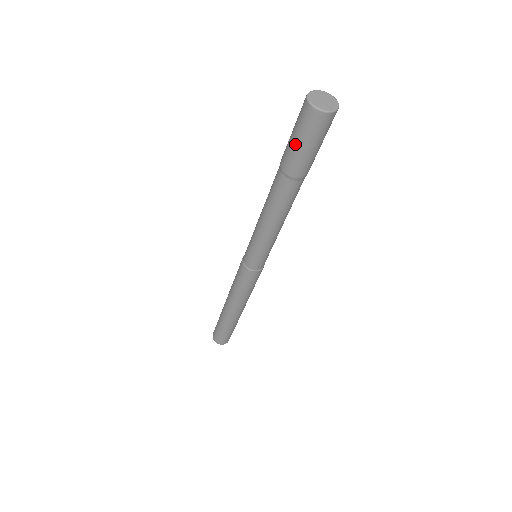
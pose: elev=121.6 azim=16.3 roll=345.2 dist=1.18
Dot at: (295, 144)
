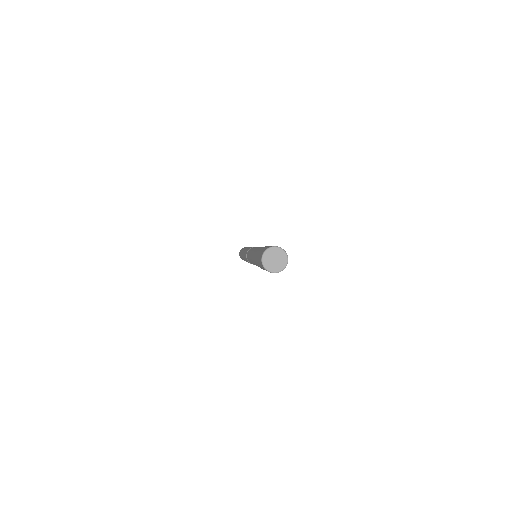
Dot at: (258, 262)
